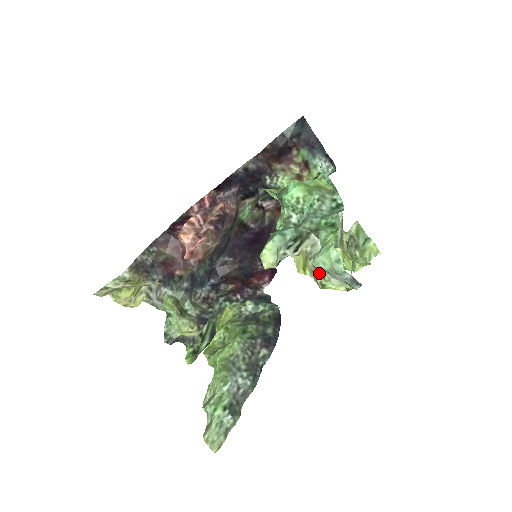
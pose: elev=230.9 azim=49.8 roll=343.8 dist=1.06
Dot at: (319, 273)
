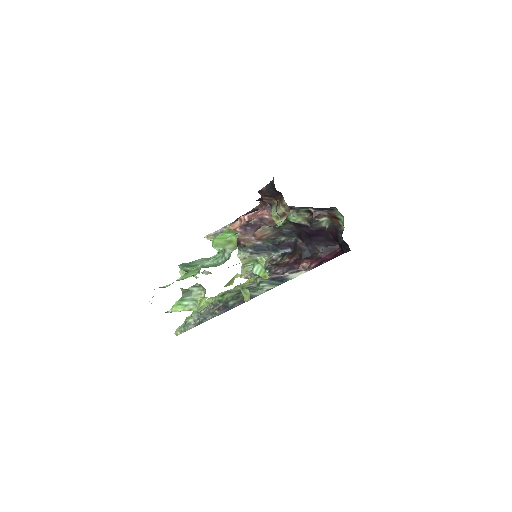
Dot at: occluded
